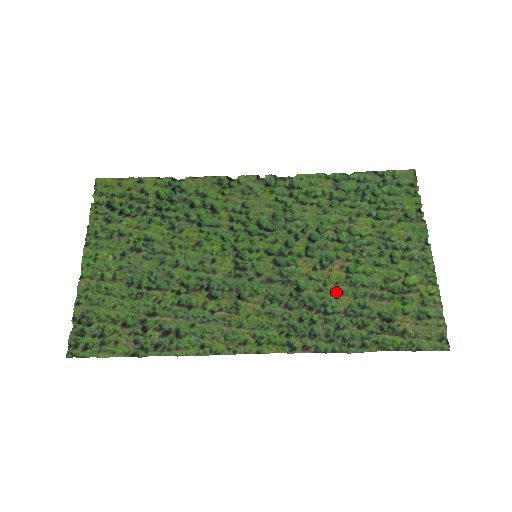
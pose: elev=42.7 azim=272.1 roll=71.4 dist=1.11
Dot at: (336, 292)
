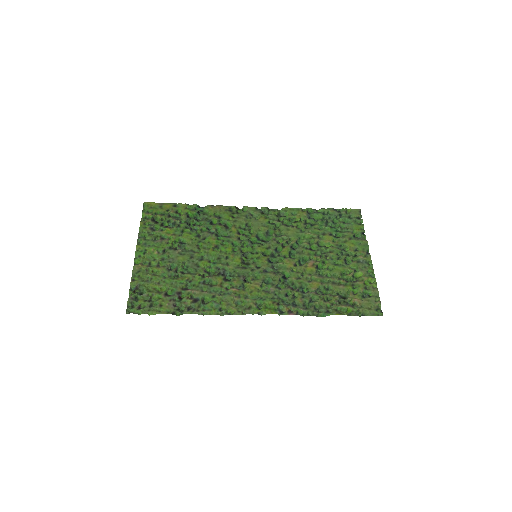
Dot at: (310, 280)
